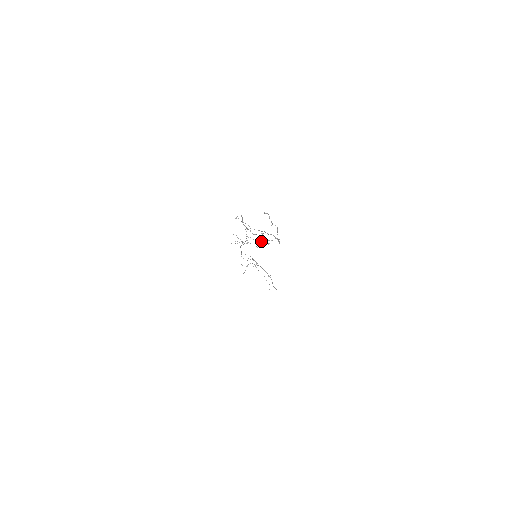
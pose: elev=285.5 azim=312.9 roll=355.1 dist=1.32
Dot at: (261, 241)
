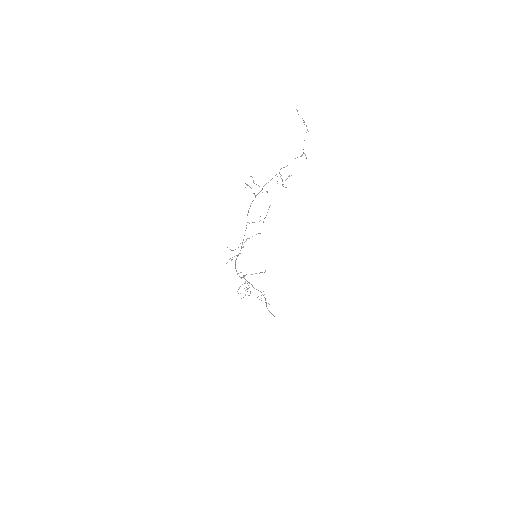
Dot at: occluded
